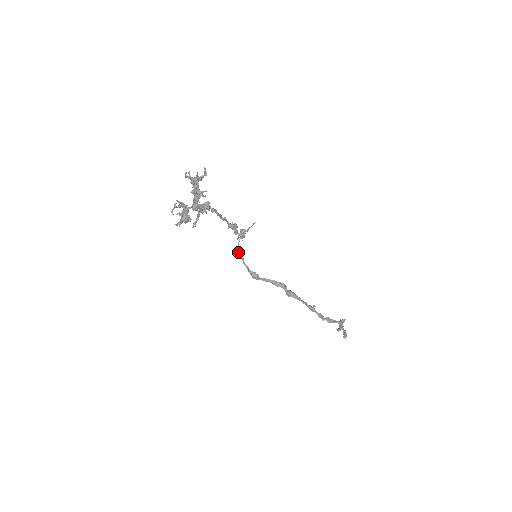
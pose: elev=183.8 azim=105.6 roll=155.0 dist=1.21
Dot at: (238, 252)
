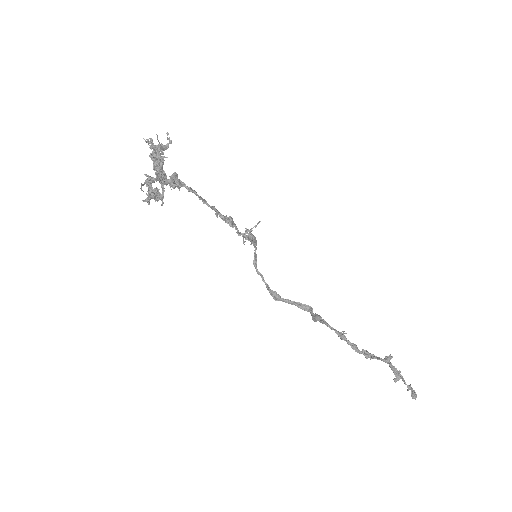
Dot at: (255, 266)
